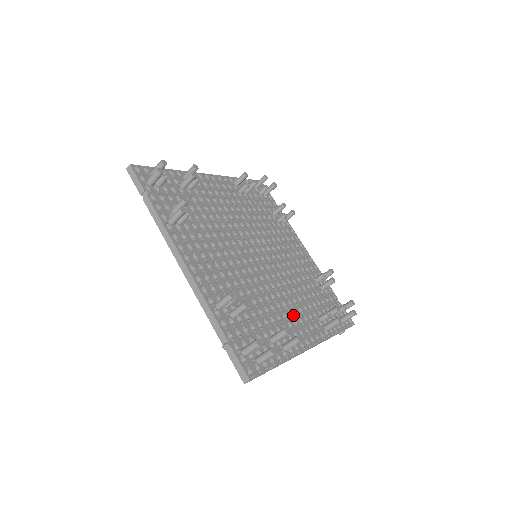
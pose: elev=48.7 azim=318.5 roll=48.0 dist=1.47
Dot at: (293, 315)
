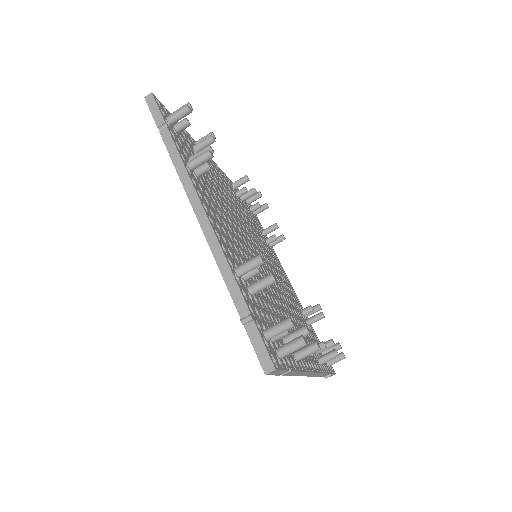
Dot at: (294, 330)
